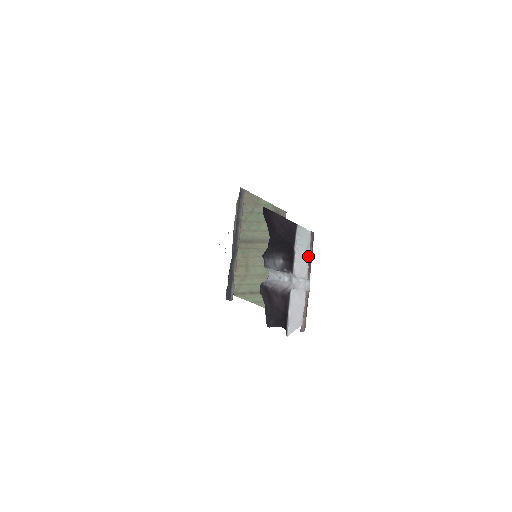
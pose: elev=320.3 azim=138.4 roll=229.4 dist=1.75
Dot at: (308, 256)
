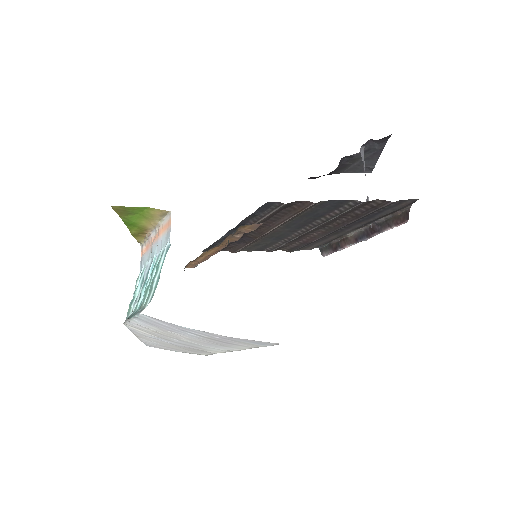
Dot at: occluded
